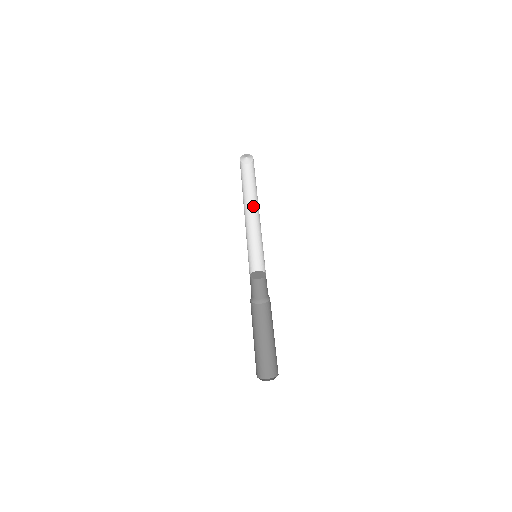
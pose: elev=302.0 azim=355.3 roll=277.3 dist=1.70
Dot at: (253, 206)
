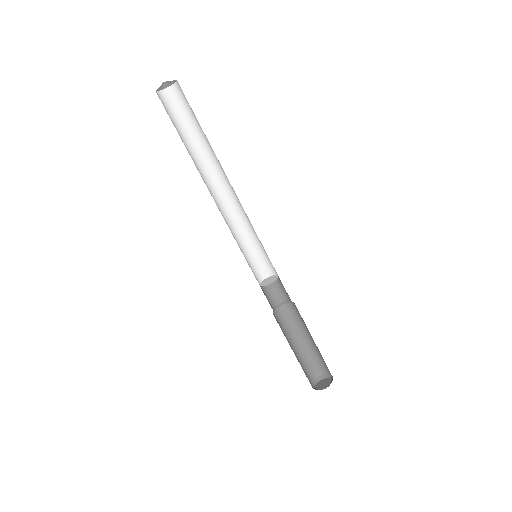
Dot at: (217, 169)
